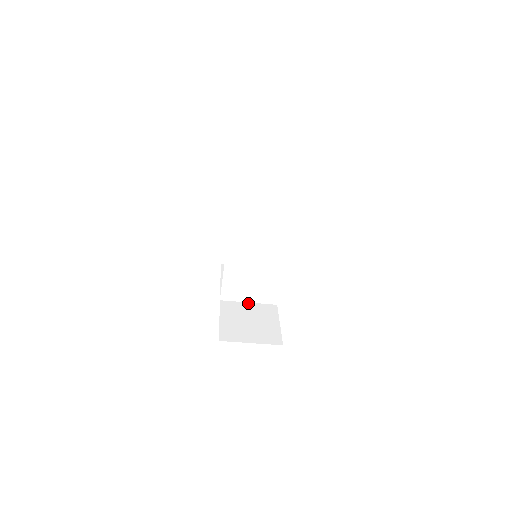
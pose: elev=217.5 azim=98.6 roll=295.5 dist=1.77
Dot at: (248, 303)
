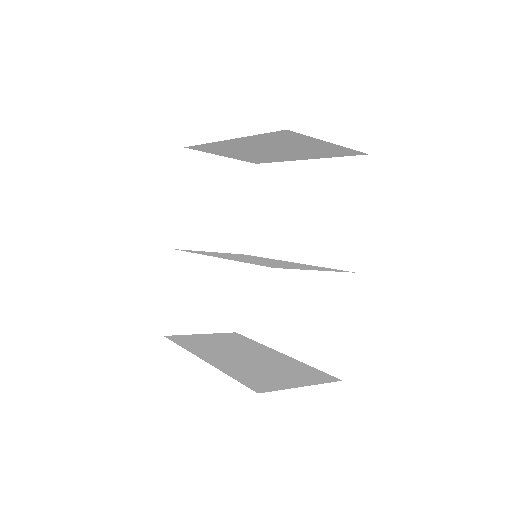
Dot at: occluded
